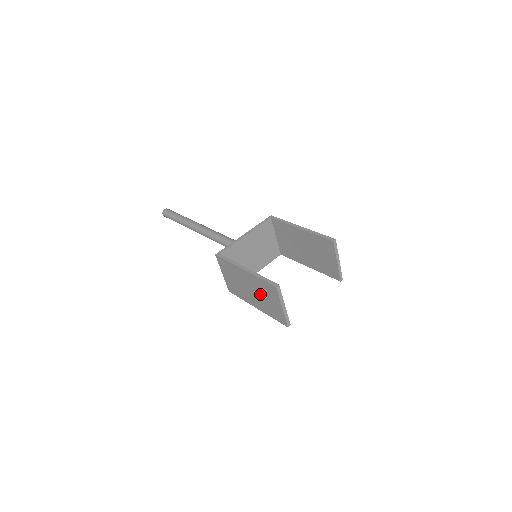
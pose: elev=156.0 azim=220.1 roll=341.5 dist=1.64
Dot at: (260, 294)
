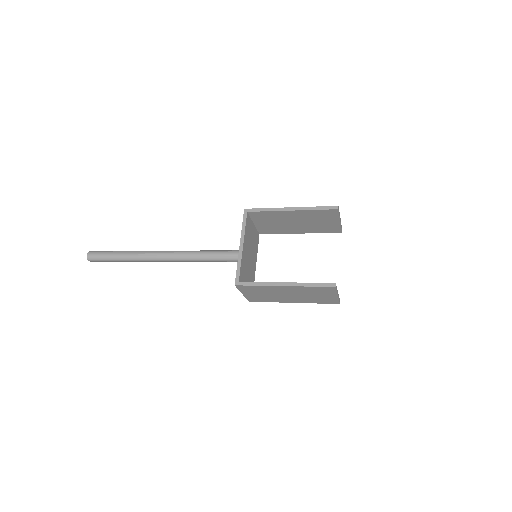
Dot at: (305, 295)
